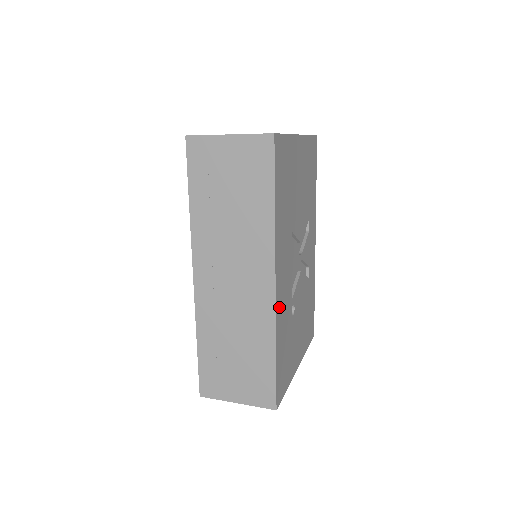
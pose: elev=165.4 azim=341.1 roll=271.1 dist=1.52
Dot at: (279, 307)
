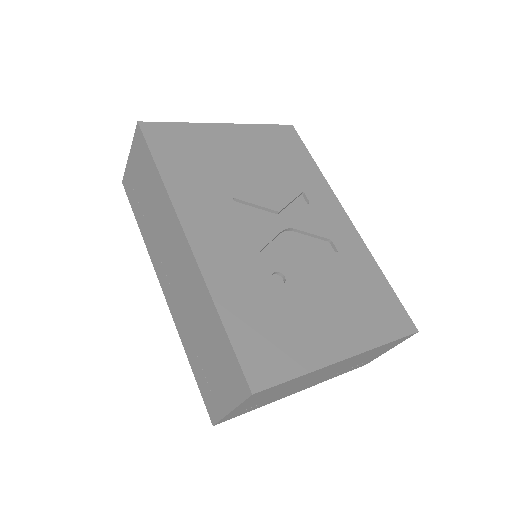
Dot at: (213, 265)
